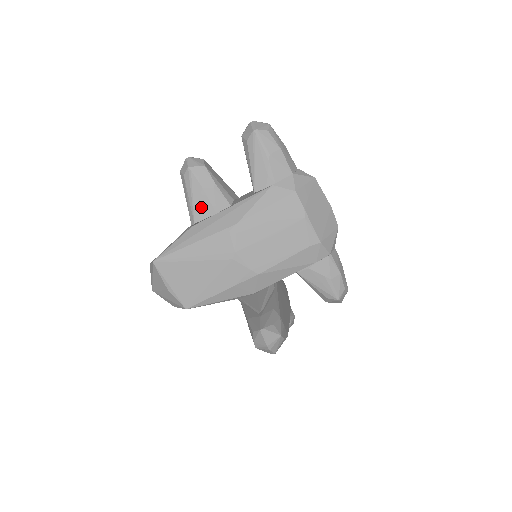
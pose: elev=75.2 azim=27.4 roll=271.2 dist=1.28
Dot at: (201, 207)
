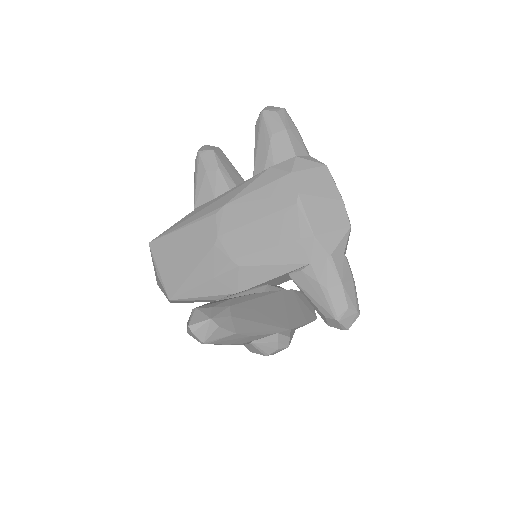
Dot at: (202, 191)
